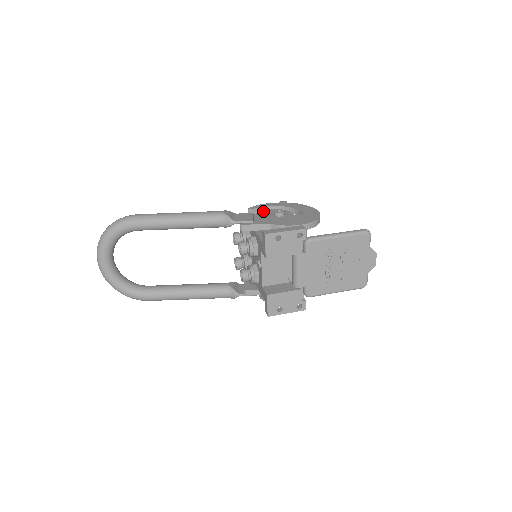
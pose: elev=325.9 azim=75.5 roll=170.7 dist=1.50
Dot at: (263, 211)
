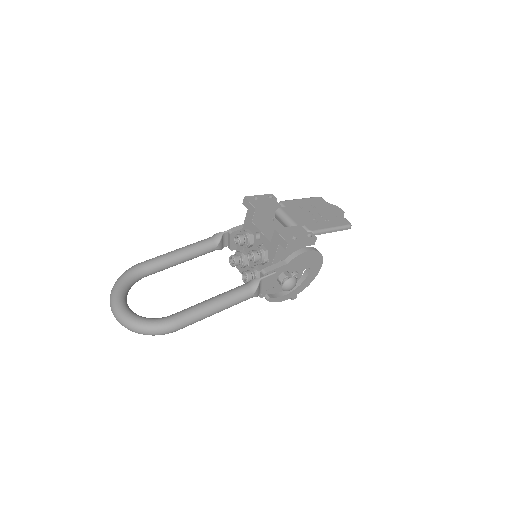
Dot at: occluded
